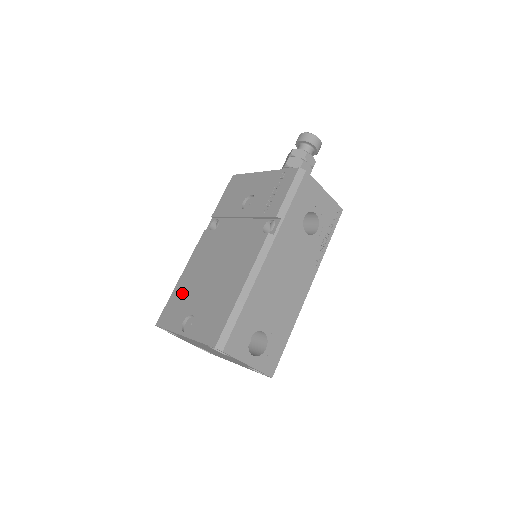
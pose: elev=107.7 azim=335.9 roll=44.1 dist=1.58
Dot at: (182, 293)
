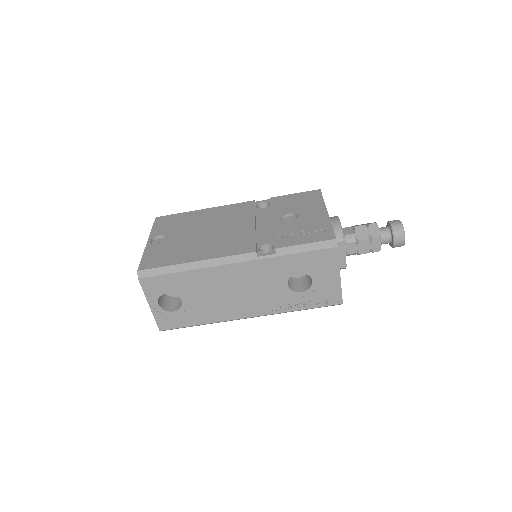
Dot at: (188, 219)
